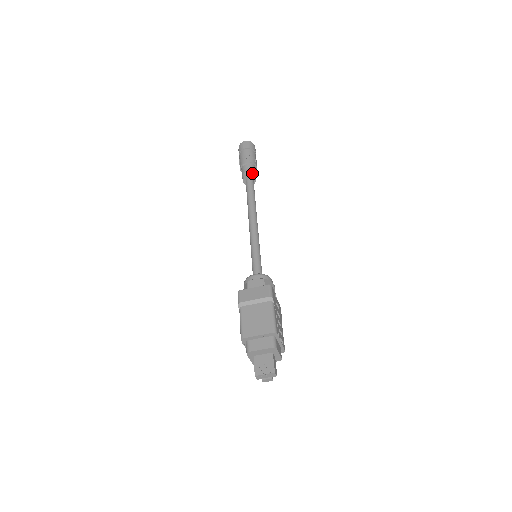
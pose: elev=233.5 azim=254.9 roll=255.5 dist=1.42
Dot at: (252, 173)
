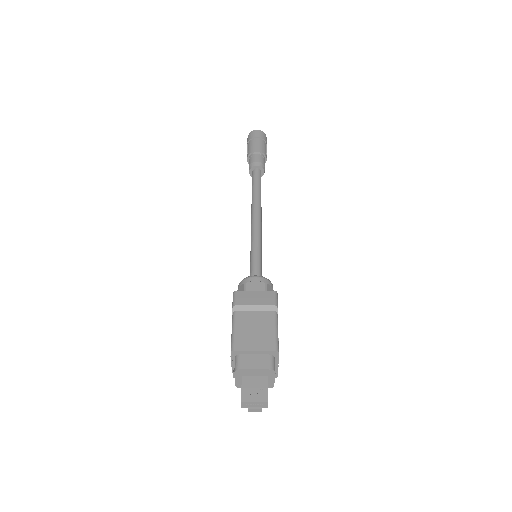
Dot at: (262, 164)
